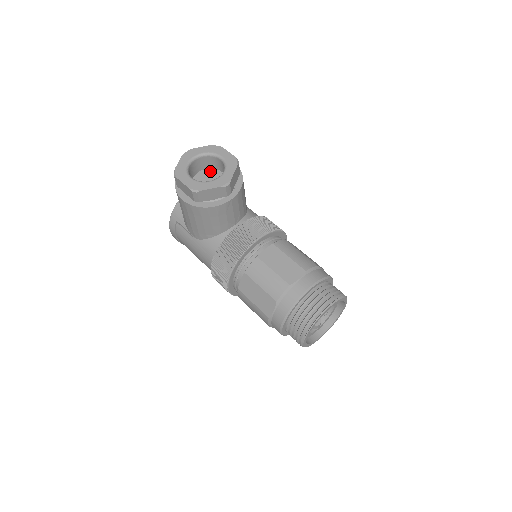
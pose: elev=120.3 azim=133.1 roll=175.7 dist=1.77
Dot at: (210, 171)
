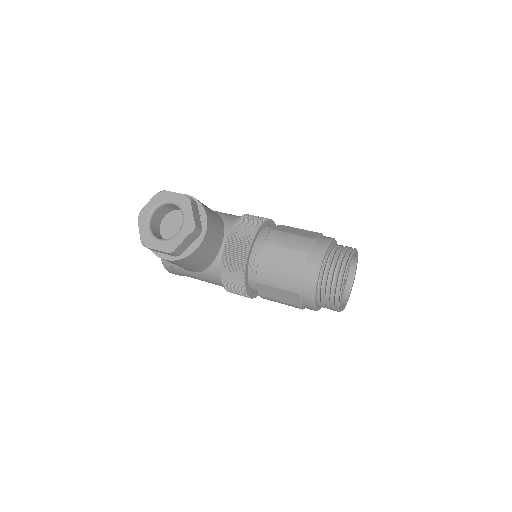
Dot at: (170, 216)
